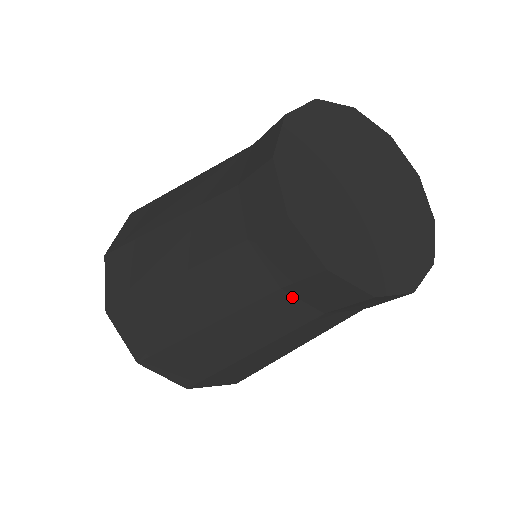
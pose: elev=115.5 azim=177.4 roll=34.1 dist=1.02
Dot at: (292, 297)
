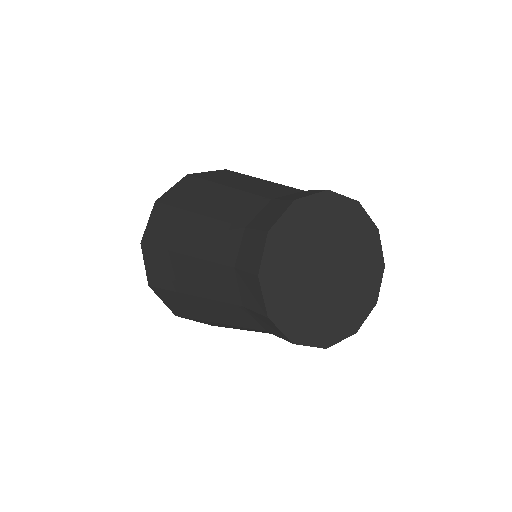
Dot at: (236, 279)
